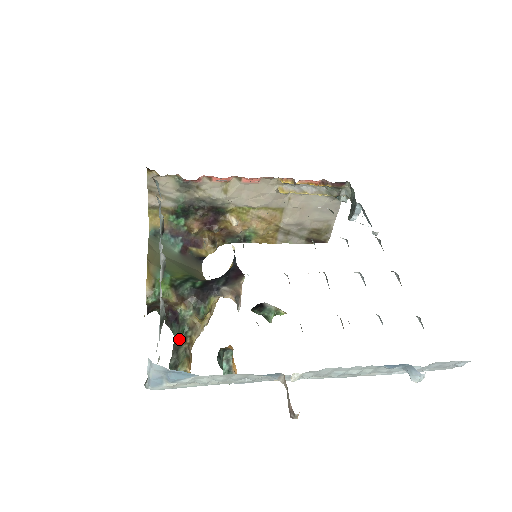
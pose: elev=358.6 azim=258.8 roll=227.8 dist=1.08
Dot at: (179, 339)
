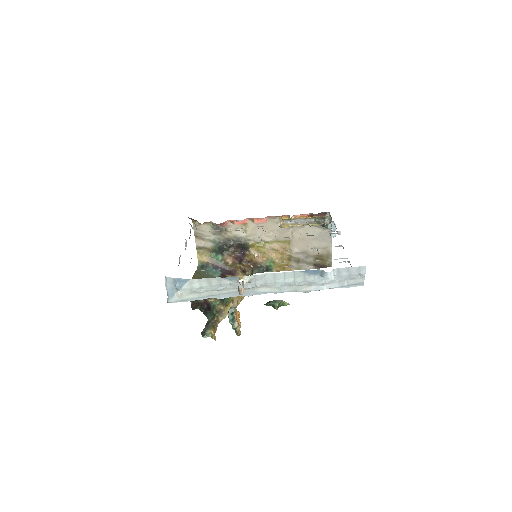
Dot at: (210, 319)
